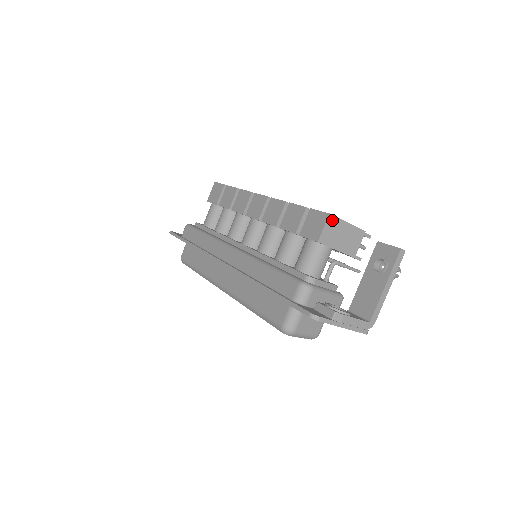
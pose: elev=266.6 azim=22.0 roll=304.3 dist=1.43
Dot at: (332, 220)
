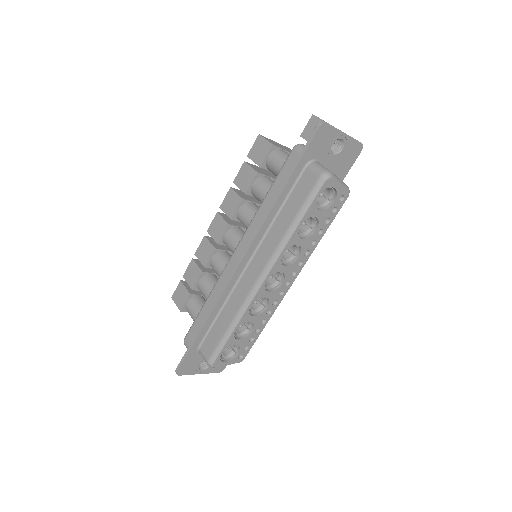
Dot at: (265, 138)
